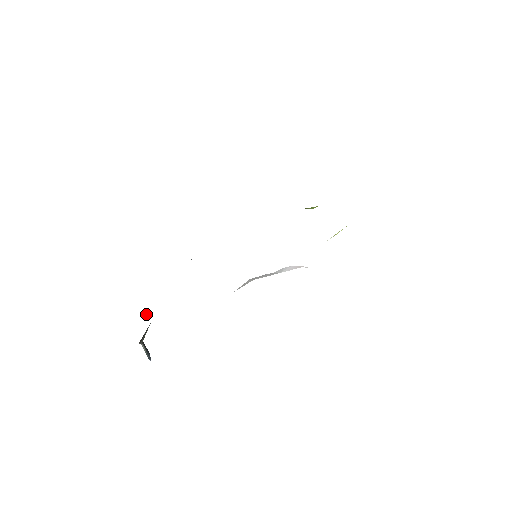
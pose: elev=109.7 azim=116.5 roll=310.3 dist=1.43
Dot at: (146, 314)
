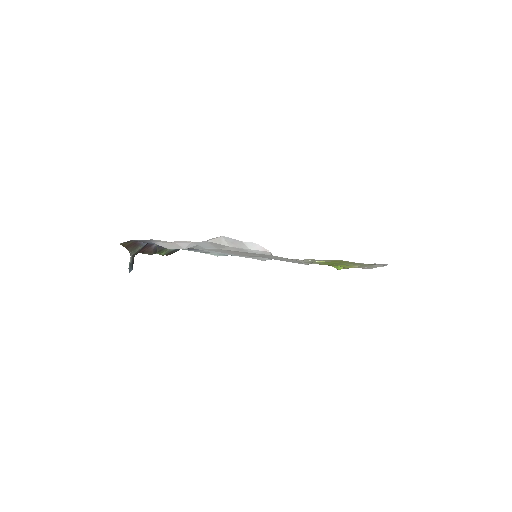
Dot at: (153, 249)
